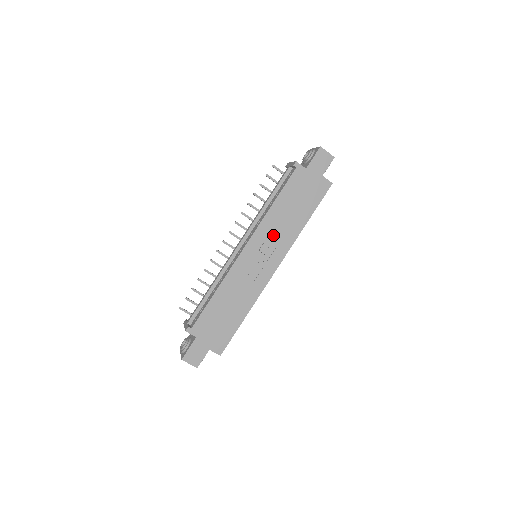
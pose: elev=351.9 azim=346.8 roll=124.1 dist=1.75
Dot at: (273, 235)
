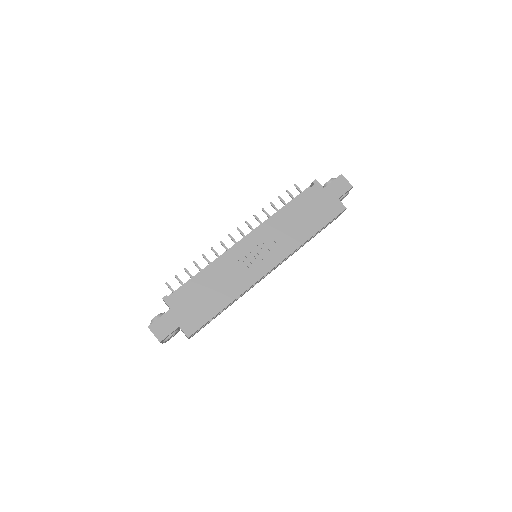
Dot at: (277, 236)
